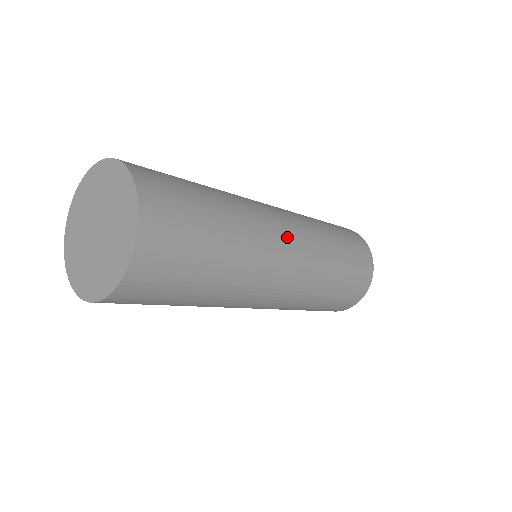
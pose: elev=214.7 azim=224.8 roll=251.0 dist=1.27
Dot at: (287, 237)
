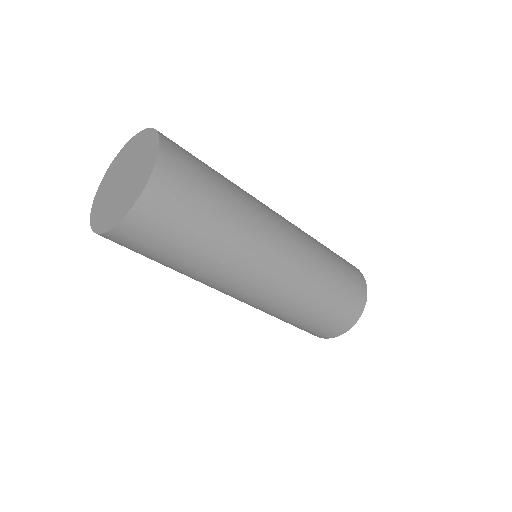
Dot at: (283, 233)
